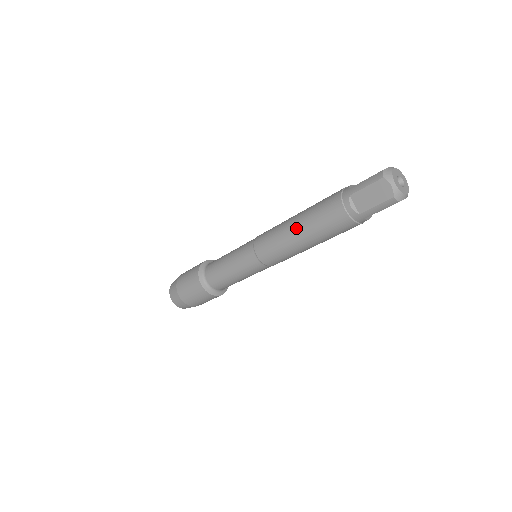
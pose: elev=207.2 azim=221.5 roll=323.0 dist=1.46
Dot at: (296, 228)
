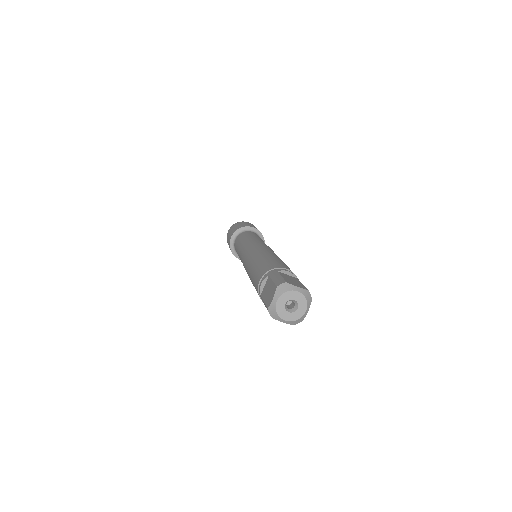
Dot at: (254, 261)
